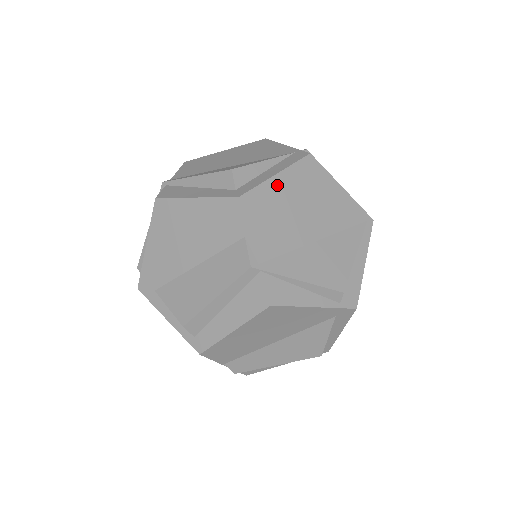
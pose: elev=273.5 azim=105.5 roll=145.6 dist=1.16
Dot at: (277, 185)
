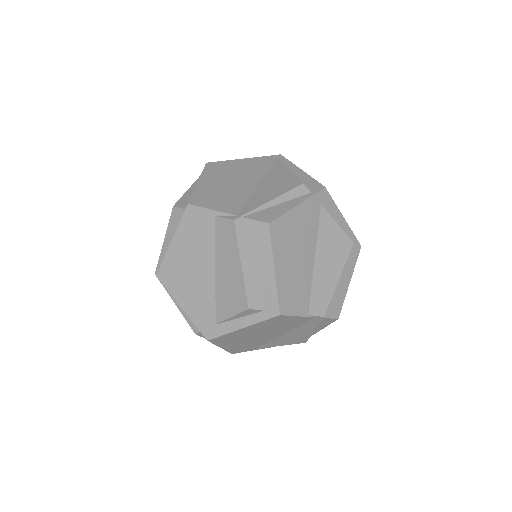
Dot at: (204, 185)
